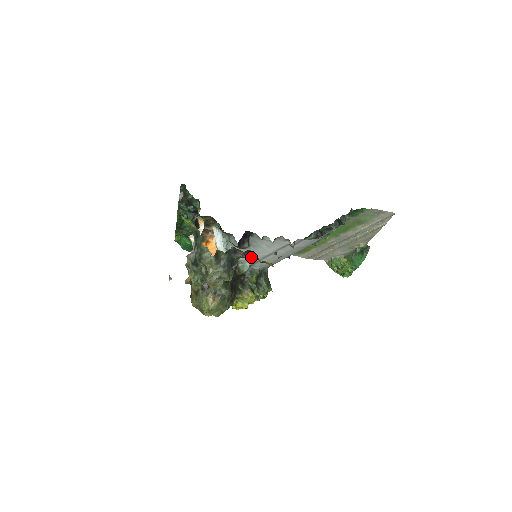
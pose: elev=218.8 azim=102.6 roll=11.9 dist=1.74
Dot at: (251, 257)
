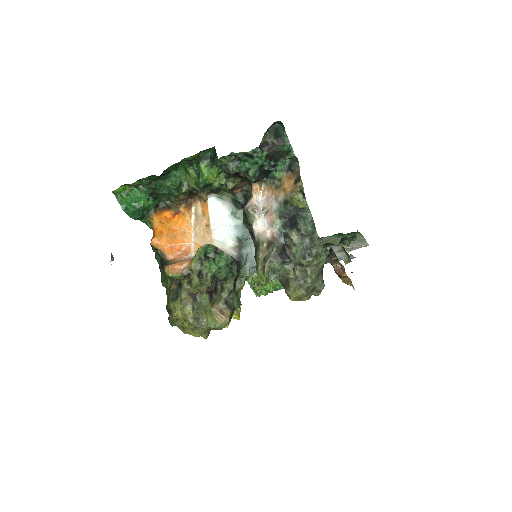
Dot at: (341, 267)
